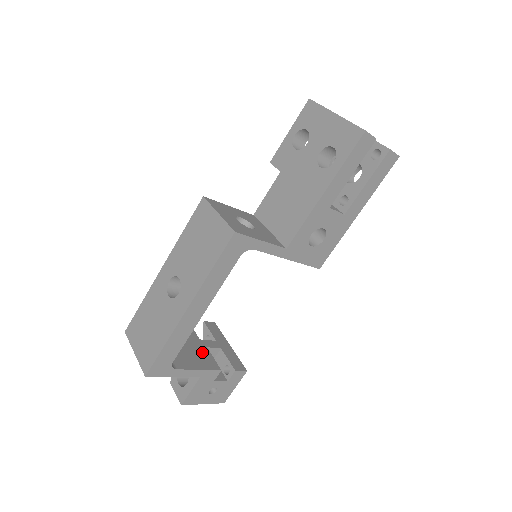
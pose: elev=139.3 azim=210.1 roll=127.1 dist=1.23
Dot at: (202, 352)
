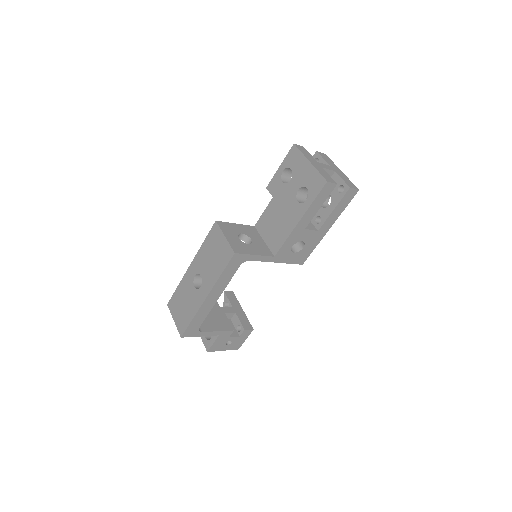
Dot at: (221, 317)
